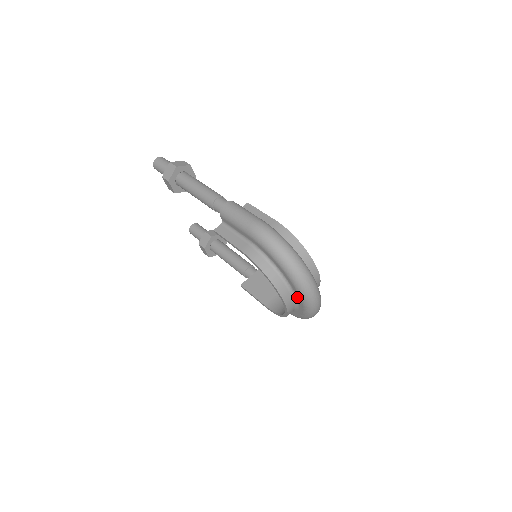
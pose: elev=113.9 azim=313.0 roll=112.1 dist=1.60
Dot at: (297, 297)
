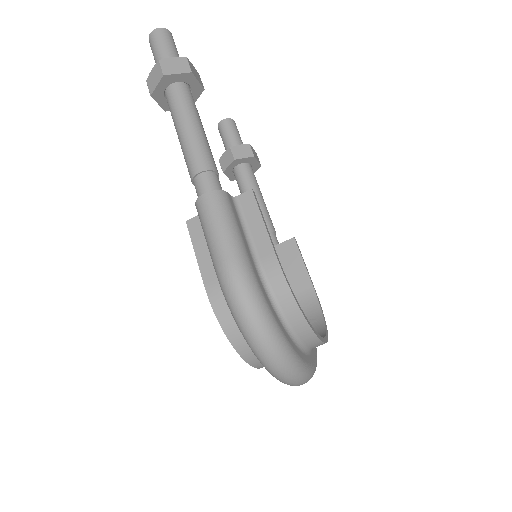
Dot at: occluded
